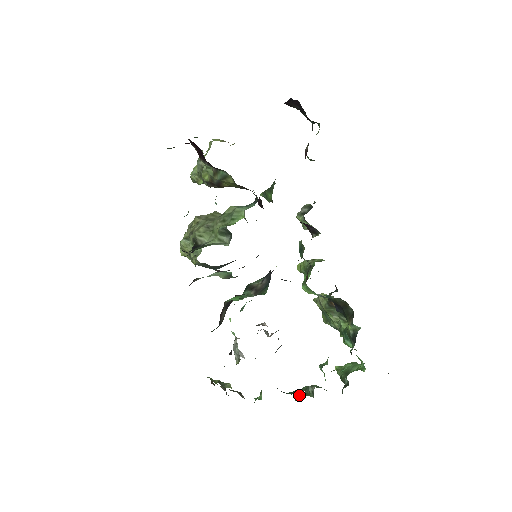
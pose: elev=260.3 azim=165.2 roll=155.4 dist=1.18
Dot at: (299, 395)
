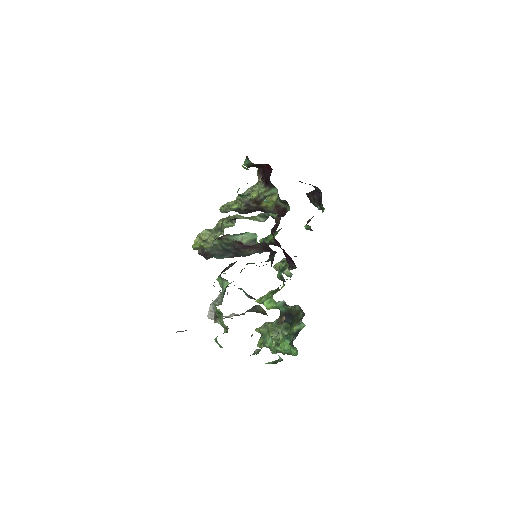
Dot at: occluded
